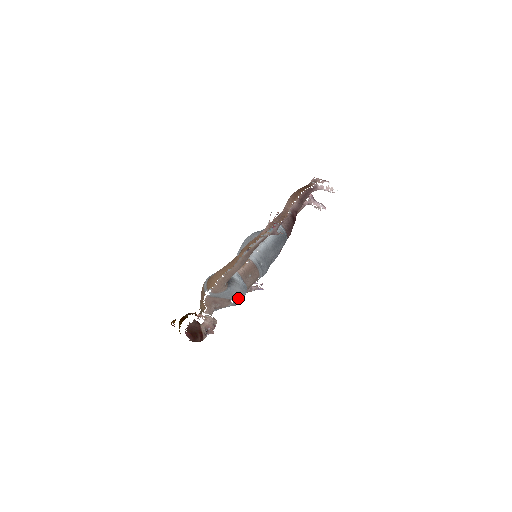
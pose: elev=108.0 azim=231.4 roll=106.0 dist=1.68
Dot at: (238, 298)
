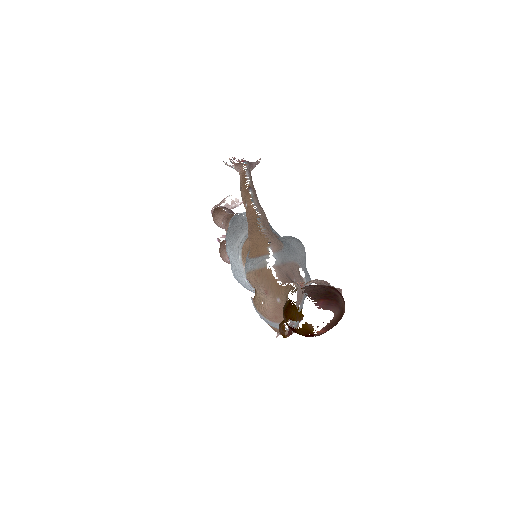
Dot at: (303, 260)
